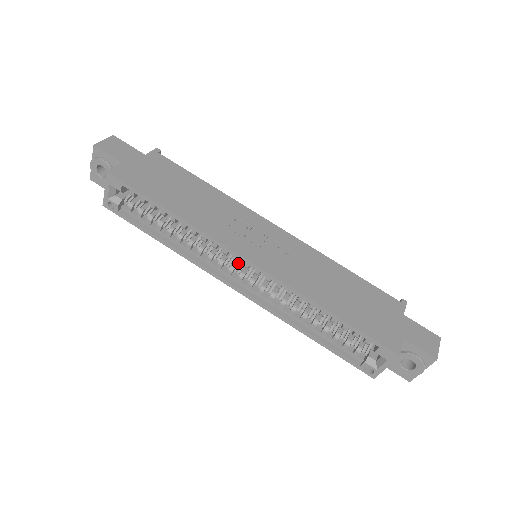
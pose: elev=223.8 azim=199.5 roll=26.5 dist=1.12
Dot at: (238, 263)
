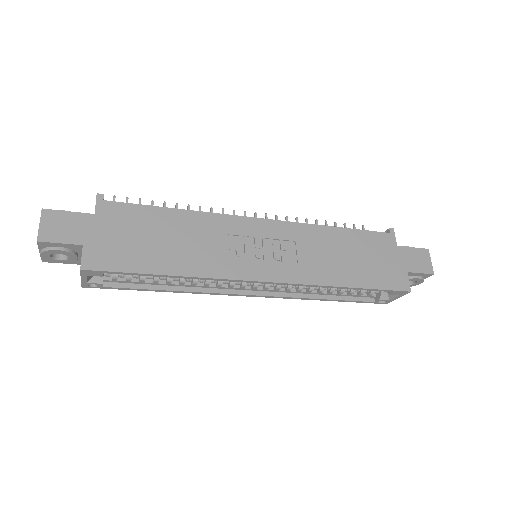
Dot at: occluded
